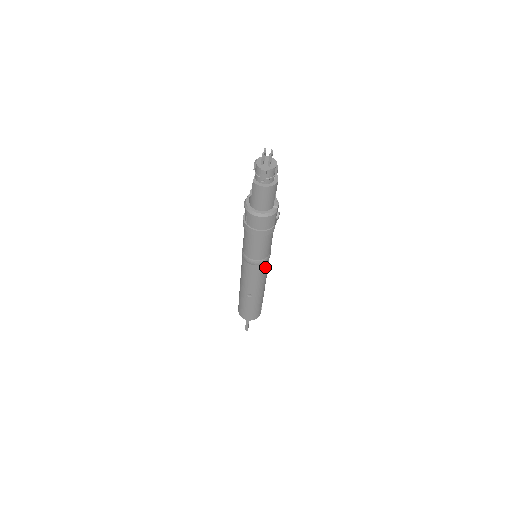
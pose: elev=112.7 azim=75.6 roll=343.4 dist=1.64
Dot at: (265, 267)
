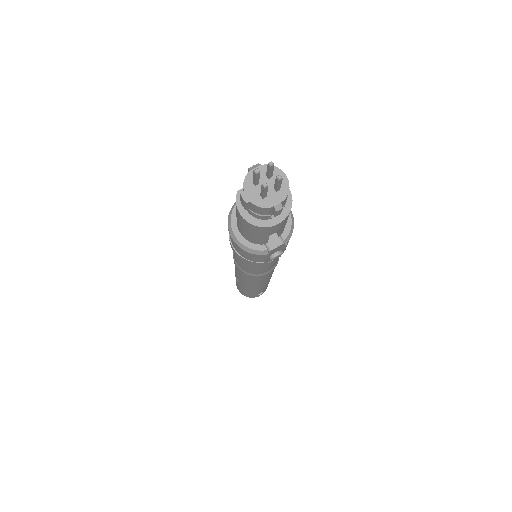
Dot at: (256, 278)
